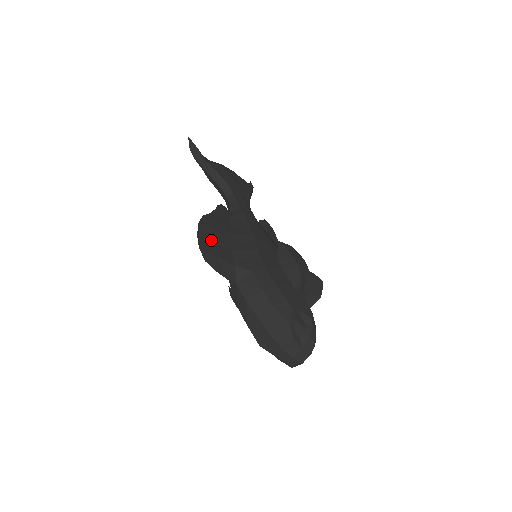
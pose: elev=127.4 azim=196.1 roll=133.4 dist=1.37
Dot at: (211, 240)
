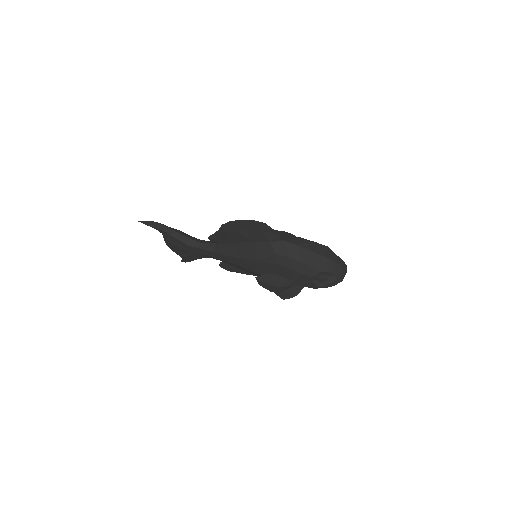
Dot at: occluded
